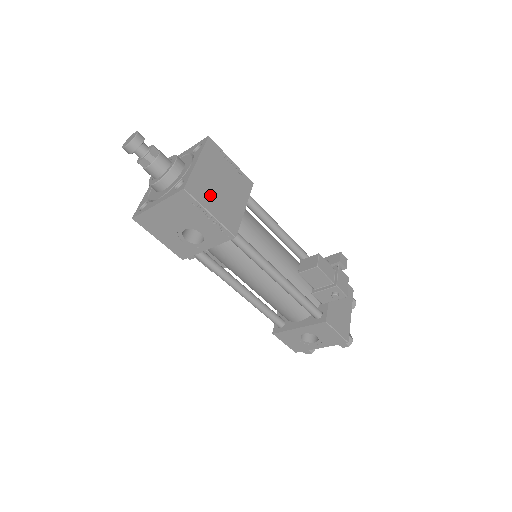
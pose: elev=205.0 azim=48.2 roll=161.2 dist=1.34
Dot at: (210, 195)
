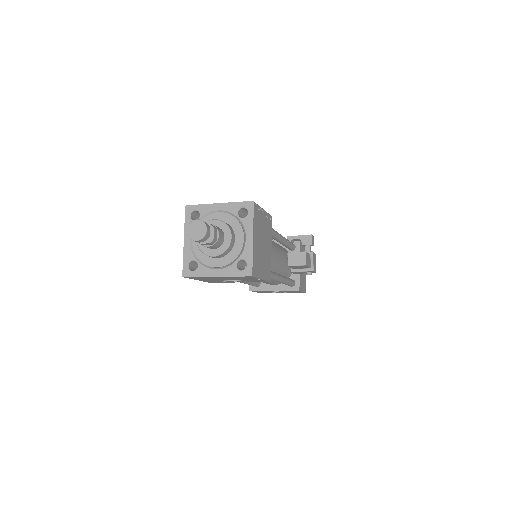
Dot at: (260, 262)
